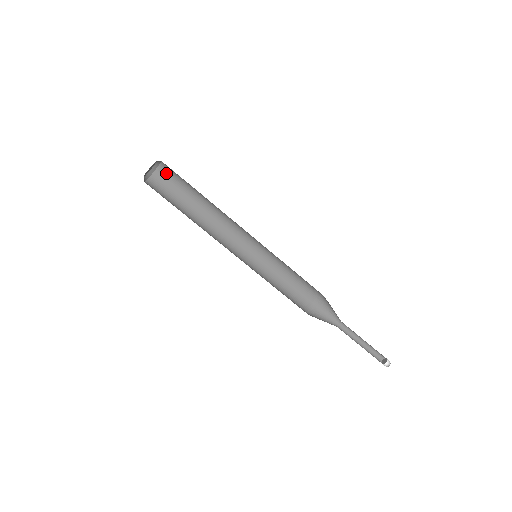
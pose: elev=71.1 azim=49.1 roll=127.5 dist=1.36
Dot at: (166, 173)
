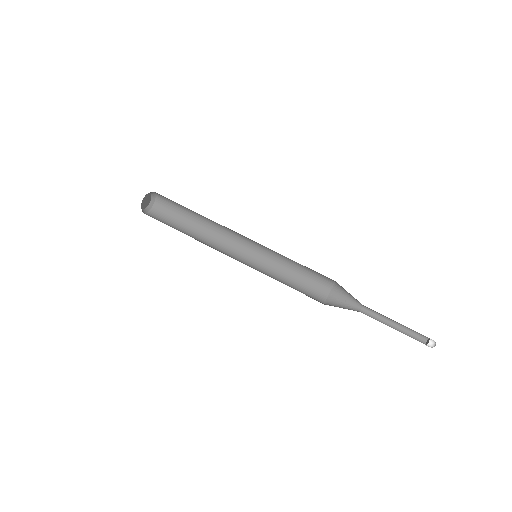
Dot at: (160, 210)
